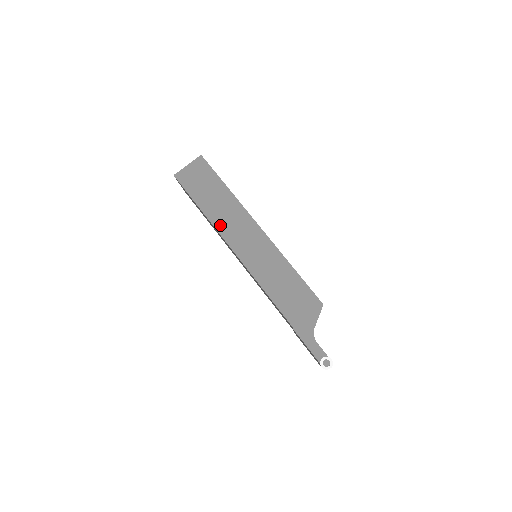
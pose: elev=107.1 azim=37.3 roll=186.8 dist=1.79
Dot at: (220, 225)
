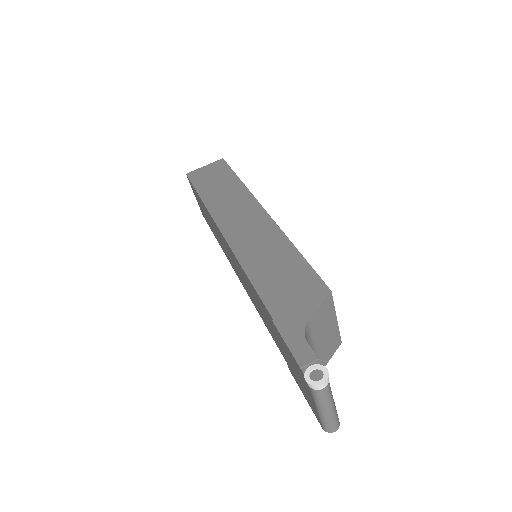
Dot at: (216, 209)
